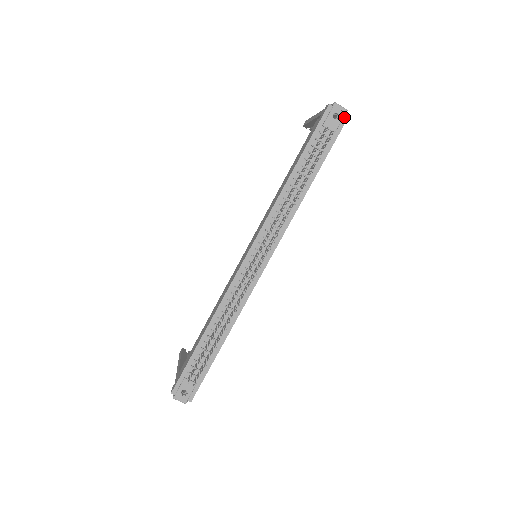
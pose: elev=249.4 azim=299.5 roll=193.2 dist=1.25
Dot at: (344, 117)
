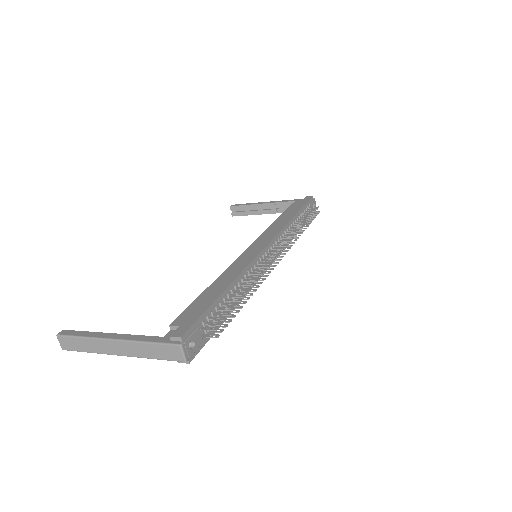
Dot at: occluded
